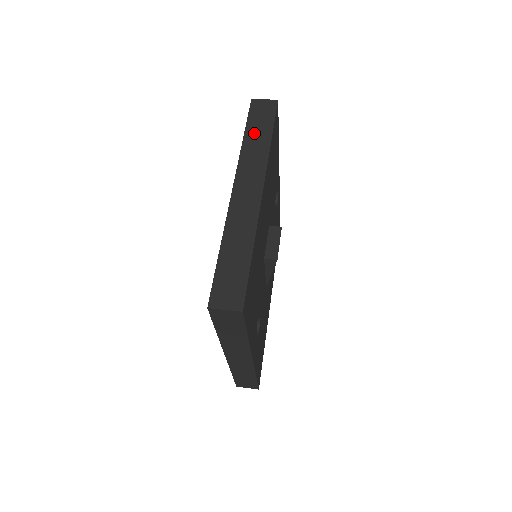
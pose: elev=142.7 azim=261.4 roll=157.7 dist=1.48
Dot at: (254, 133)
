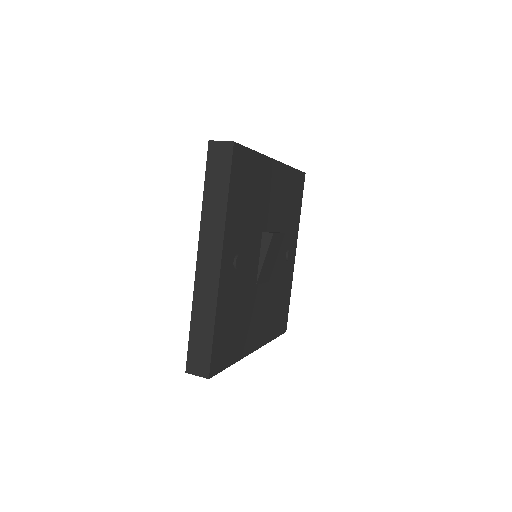
Dot at: occluded
